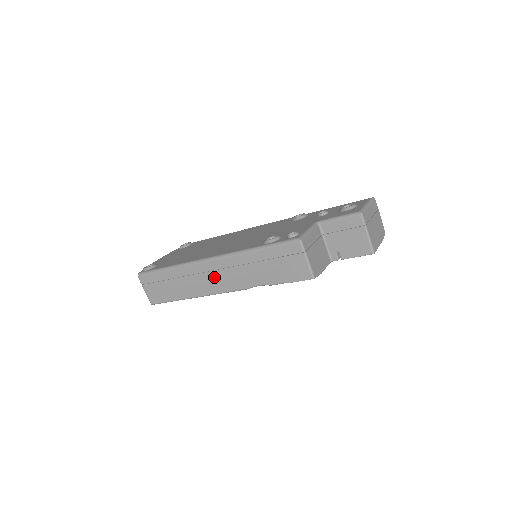
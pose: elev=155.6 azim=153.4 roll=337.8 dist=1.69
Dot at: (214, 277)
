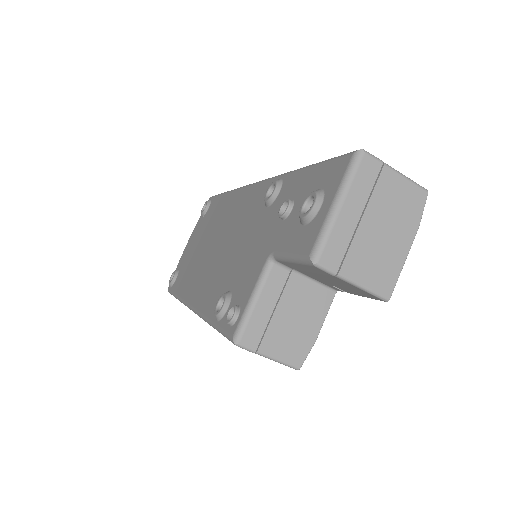
Dot at: occluded
